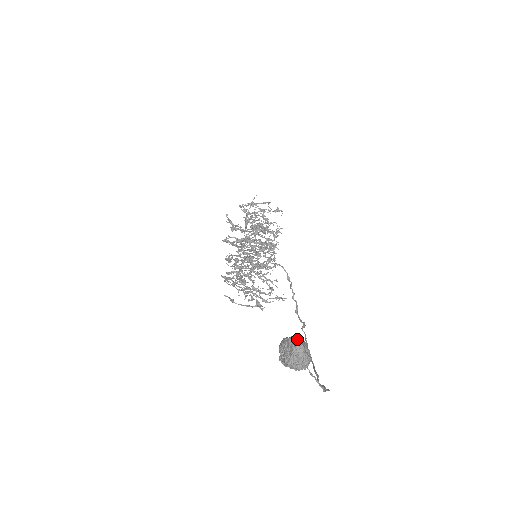
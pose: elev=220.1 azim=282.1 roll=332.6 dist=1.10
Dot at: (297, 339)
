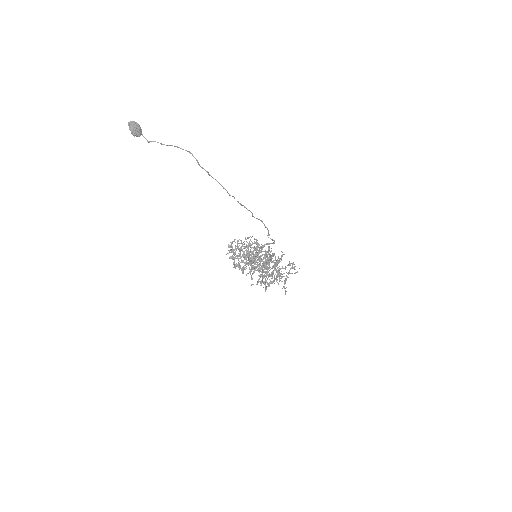
Dot at: occluded
